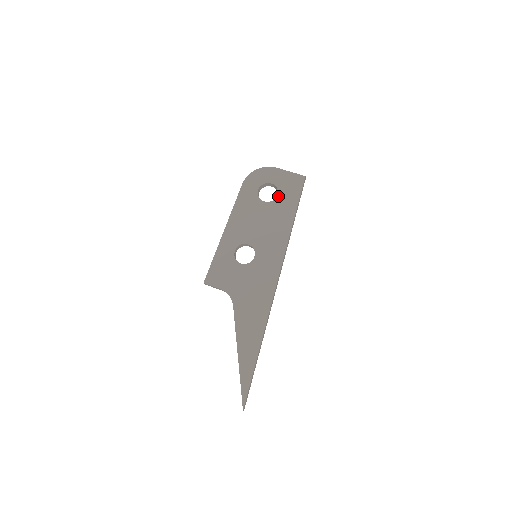
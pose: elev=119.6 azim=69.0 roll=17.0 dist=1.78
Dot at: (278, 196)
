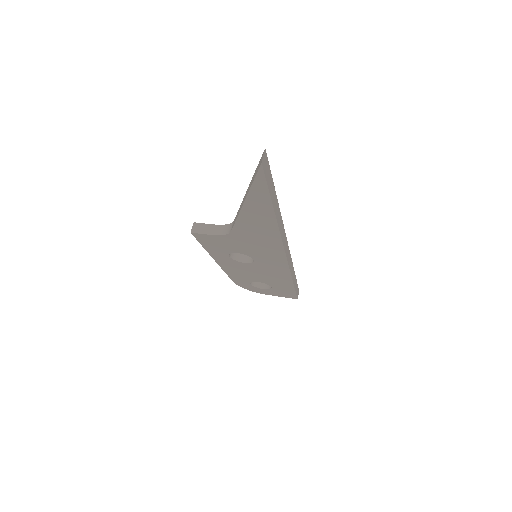
Dot at: occluded
